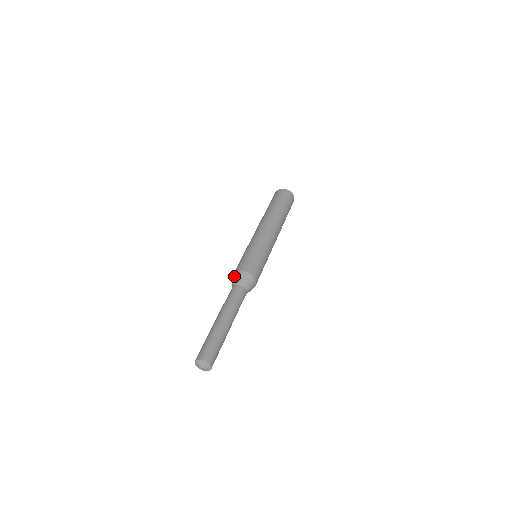
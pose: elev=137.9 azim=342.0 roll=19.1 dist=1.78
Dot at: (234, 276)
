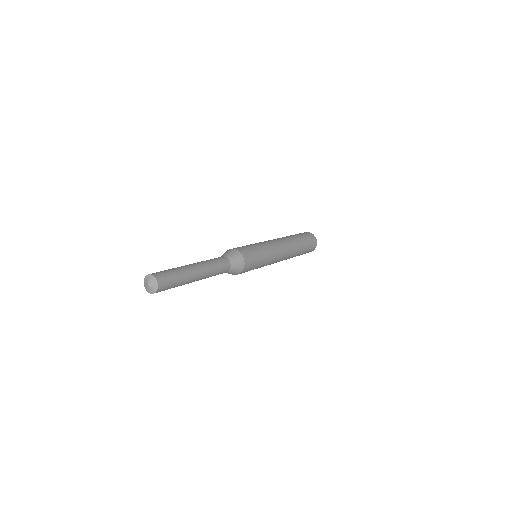
Dot at: occluded
